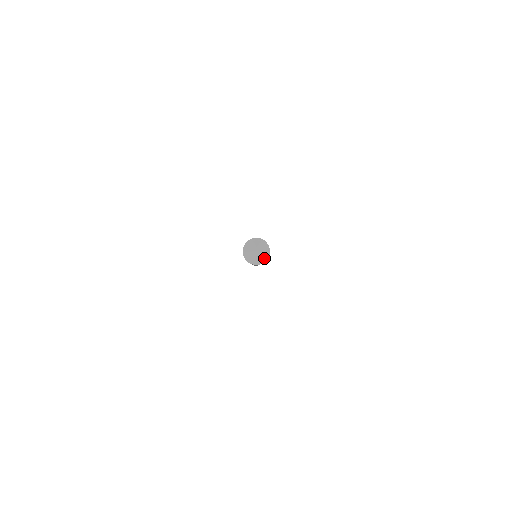
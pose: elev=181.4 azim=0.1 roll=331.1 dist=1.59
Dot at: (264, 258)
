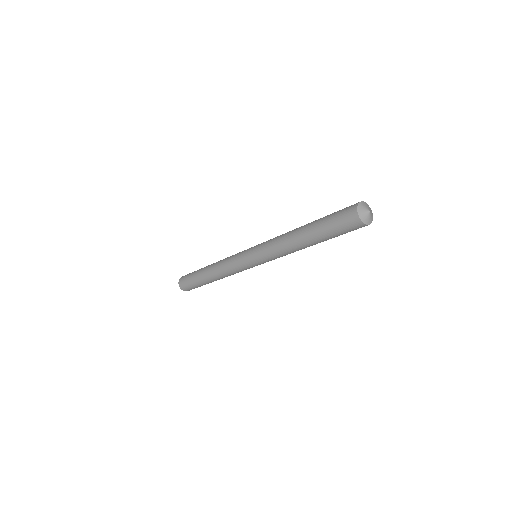
Dot at: (372, 217)
